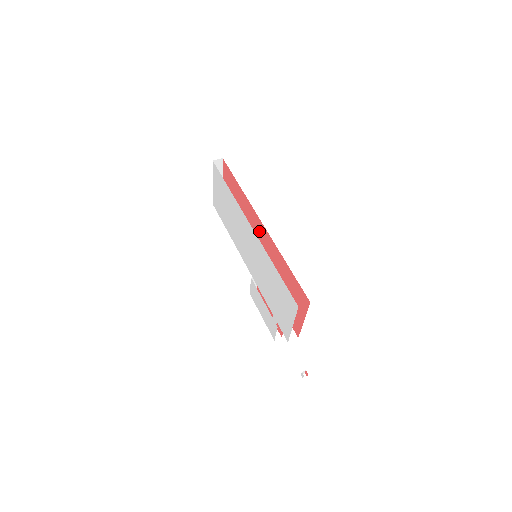
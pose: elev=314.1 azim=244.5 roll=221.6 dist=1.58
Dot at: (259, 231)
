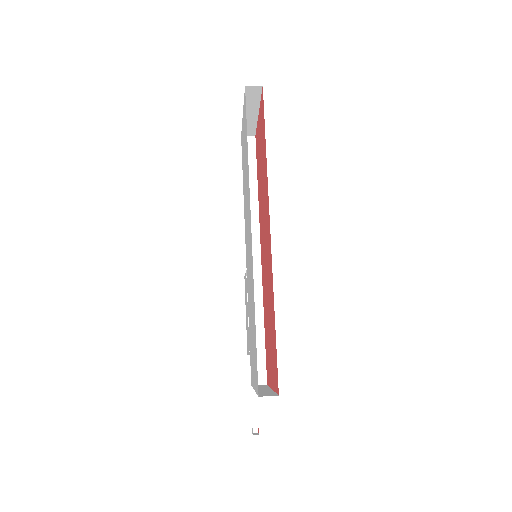
Dot at: (267, 233)
